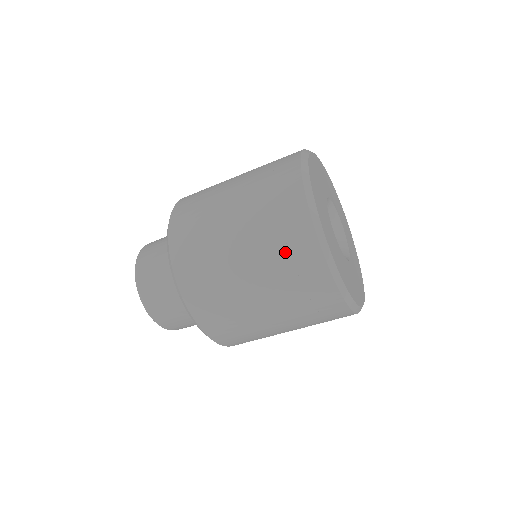
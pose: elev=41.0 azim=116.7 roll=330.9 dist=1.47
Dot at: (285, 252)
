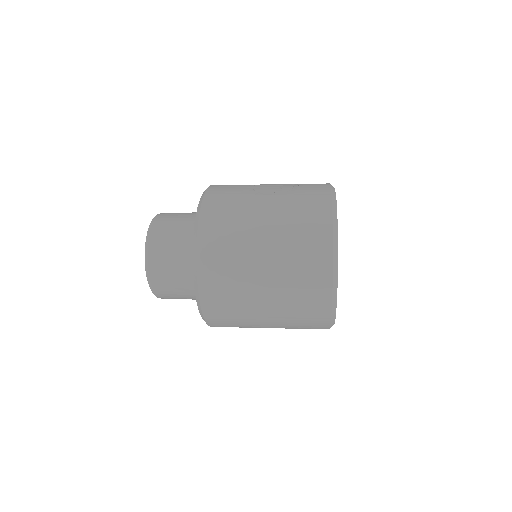
Dot at: occluded
